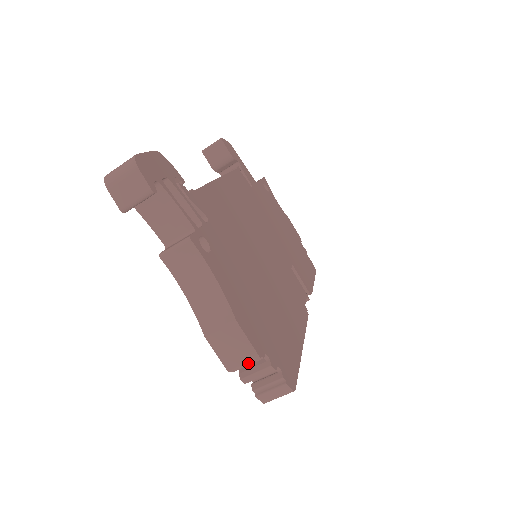
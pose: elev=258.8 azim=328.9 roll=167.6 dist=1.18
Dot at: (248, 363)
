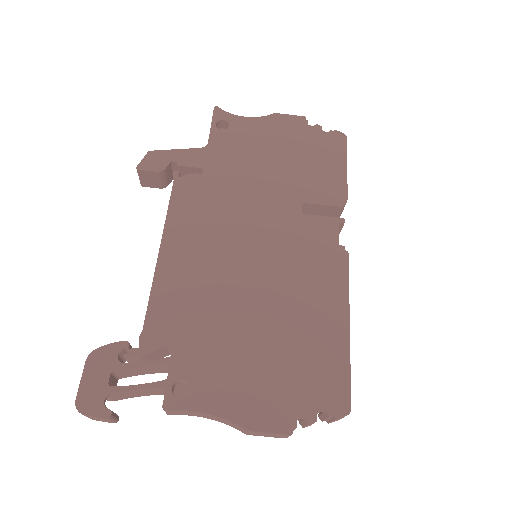
Dot at: occluded
